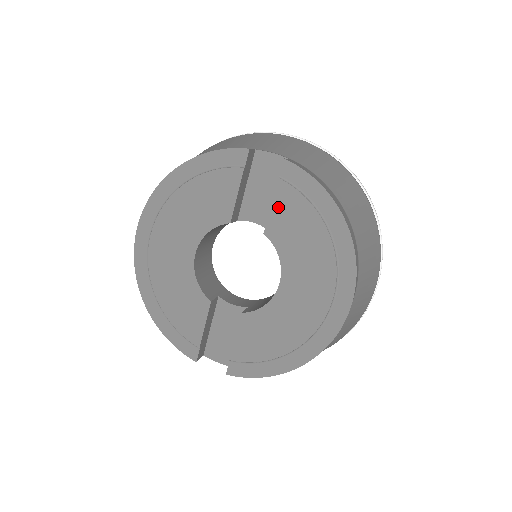
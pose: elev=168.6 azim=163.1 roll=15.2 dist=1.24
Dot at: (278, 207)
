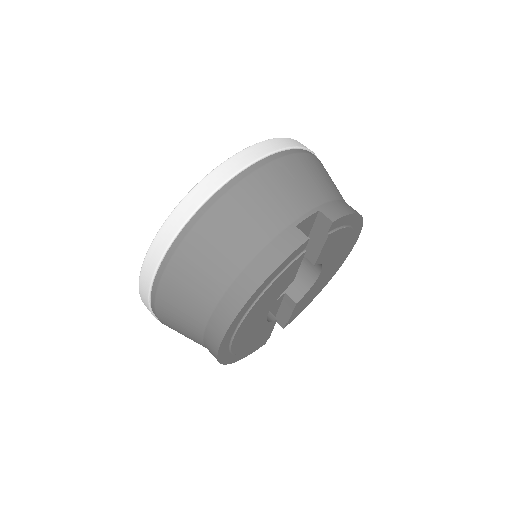
Dot at: (326, 247)
